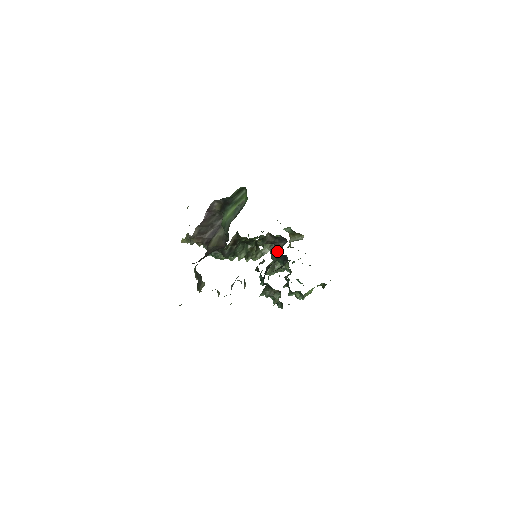
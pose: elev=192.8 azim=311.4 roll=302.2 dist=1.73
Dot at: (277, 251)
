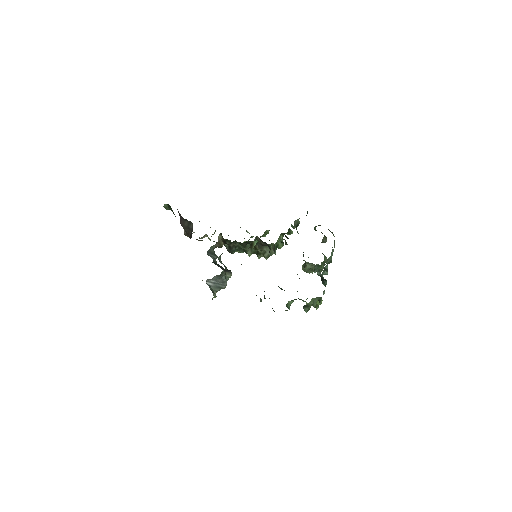
Dot at: occluded
